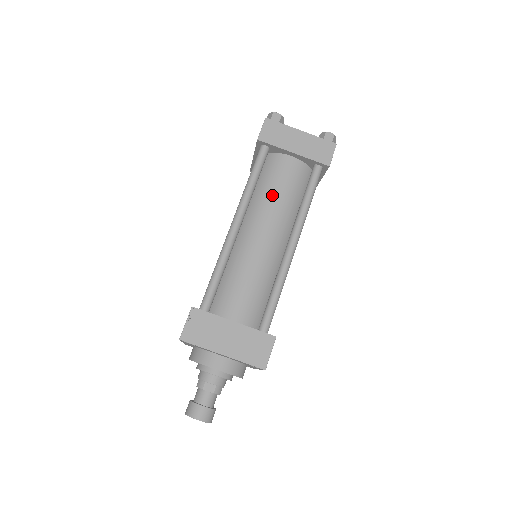
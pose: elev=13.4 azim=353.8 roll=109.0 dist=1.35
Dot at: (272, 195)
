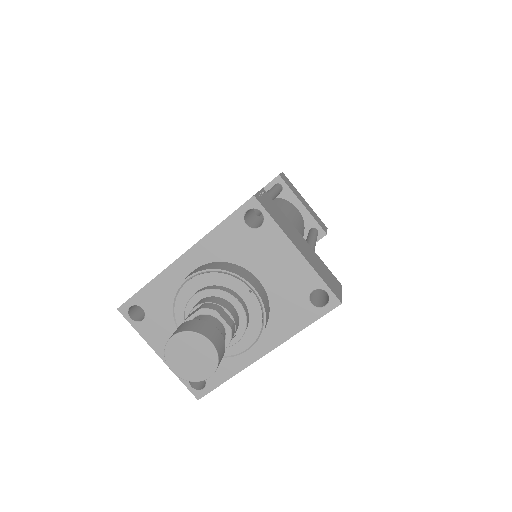
Dot at: (289, 214)
